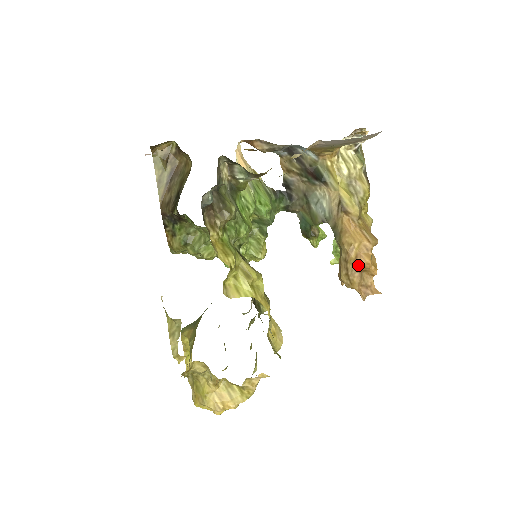
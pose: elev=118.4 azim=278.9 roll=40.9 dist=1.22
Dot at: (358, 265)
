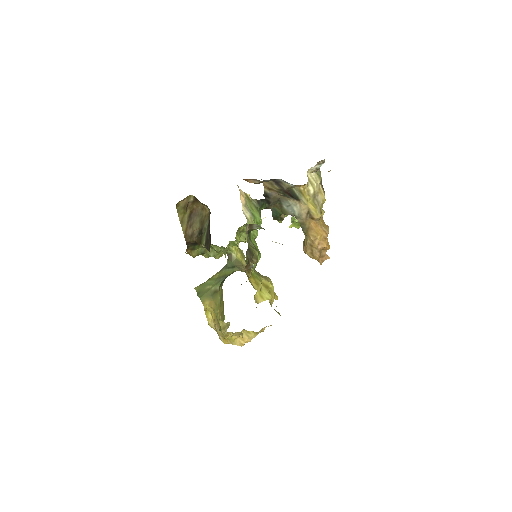
Dot at: (320, 249)
